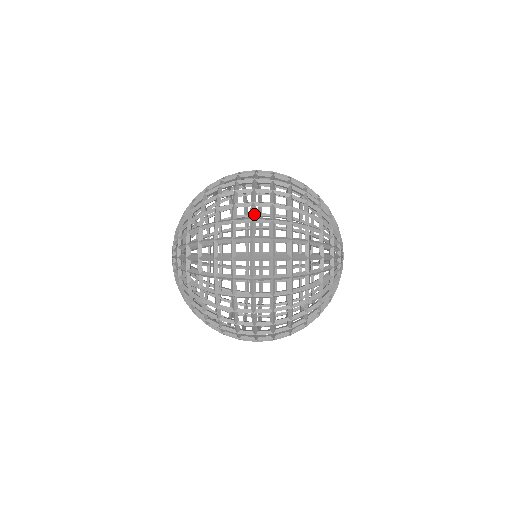
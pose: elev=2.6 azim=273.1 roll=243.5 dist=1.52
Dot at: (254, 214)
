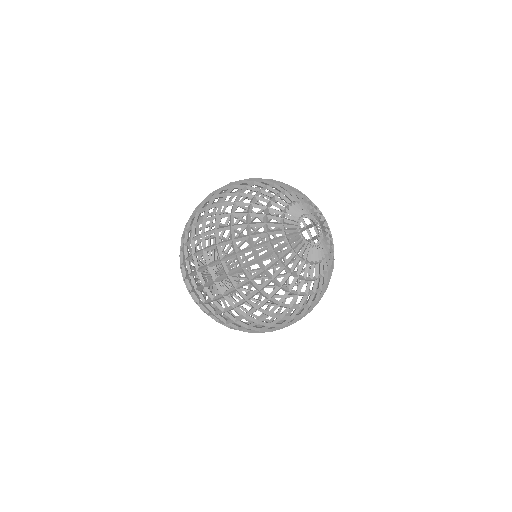
Dot at: (196, 265)
